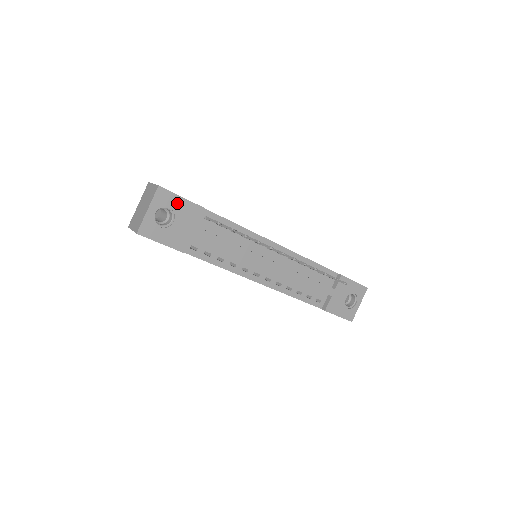
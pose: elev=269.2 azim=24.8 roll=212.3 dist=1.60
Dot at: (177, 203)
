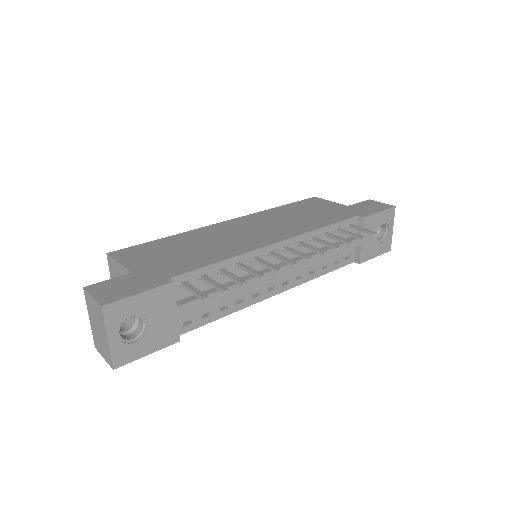
Dot at: (138, 304)
